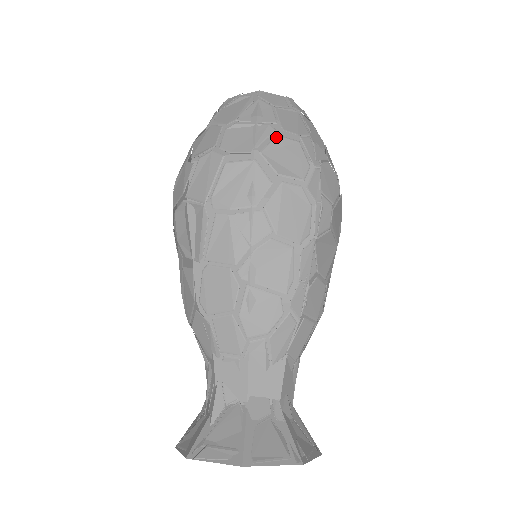
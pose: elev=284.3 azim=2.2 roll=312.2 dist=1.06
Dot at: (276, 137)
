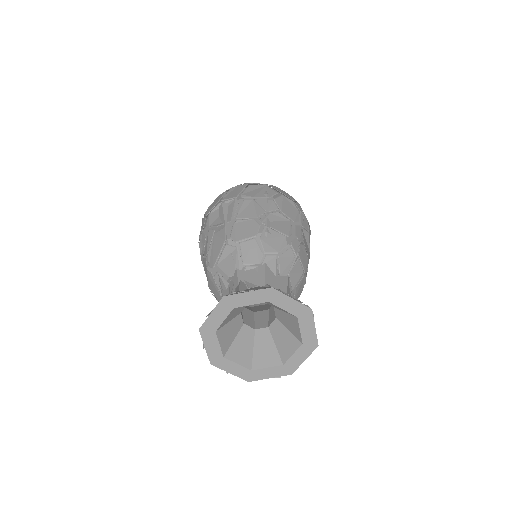
Dot at: occluded
